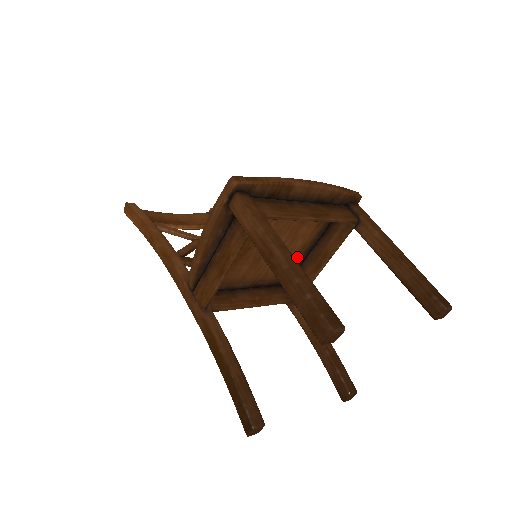
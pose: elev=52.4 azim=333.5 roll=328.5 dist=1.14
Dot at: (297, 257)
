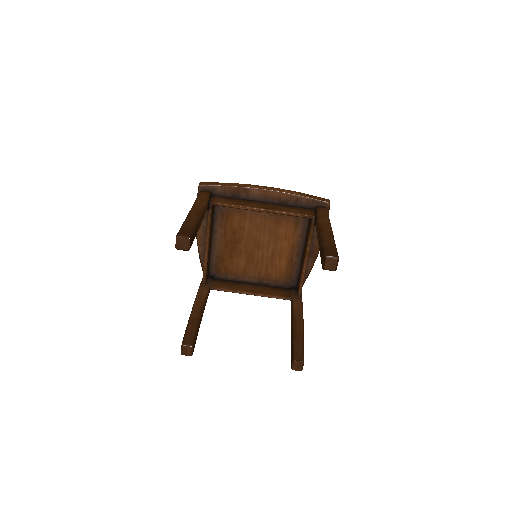
Dot at: (292, 259)
